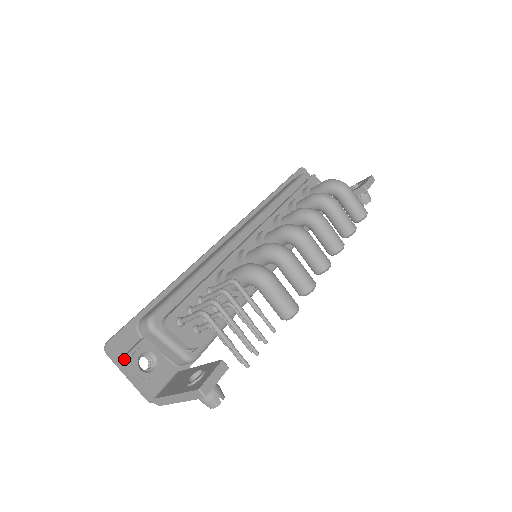
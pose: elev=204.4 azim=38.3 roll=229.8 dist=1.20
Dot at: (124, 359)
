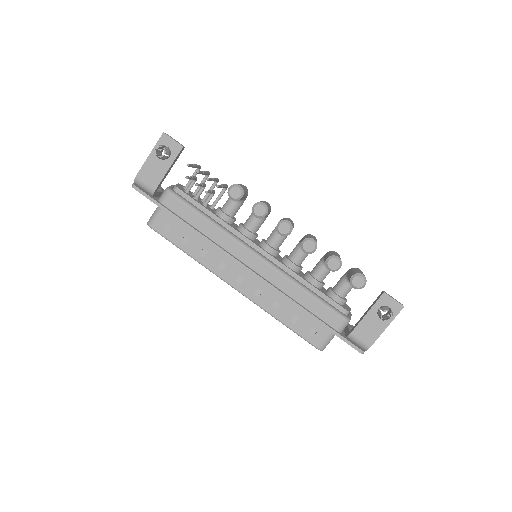
Dot at: occluded
